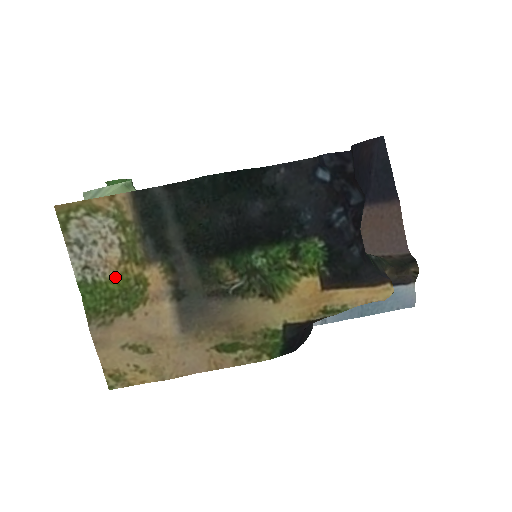
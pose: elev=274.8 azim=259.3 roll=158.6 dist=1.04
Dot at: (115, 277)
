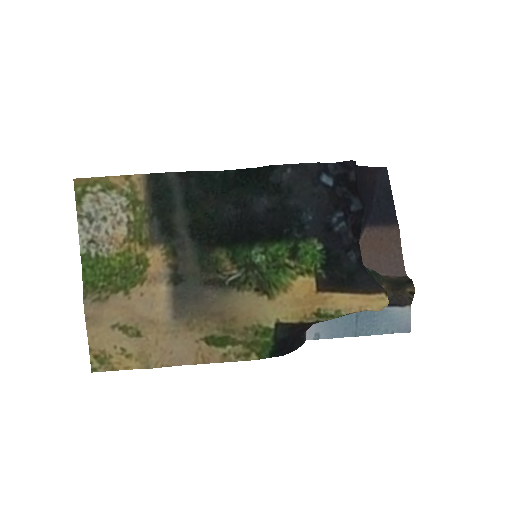
Dot at: (118, 254)
